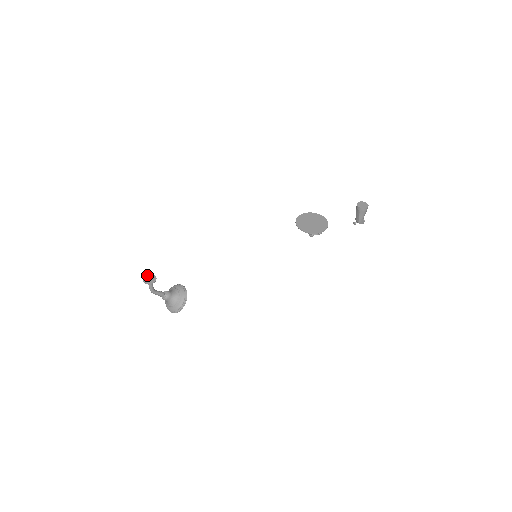
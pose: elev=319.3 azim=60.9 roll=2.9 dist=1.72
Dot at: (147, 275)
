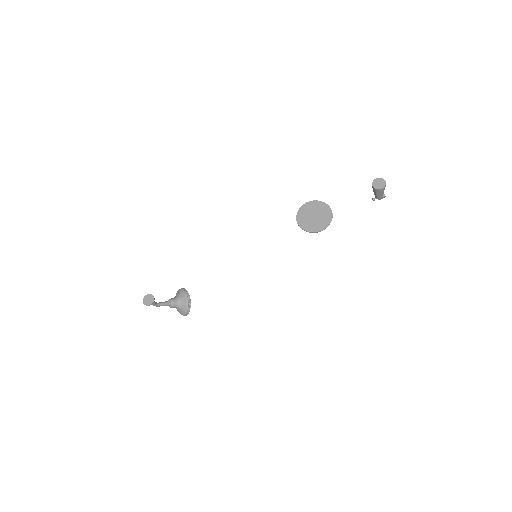
Dot at: (146, 295)
